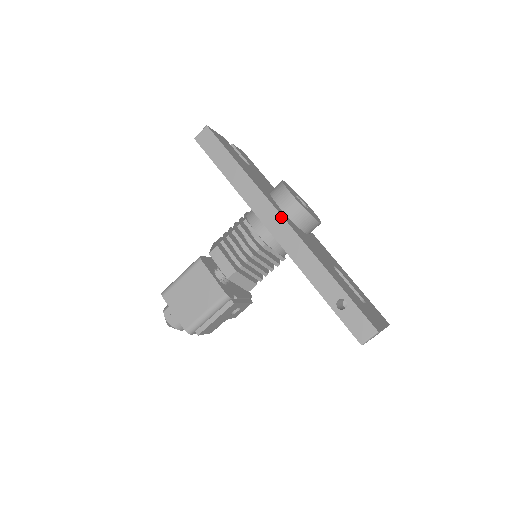
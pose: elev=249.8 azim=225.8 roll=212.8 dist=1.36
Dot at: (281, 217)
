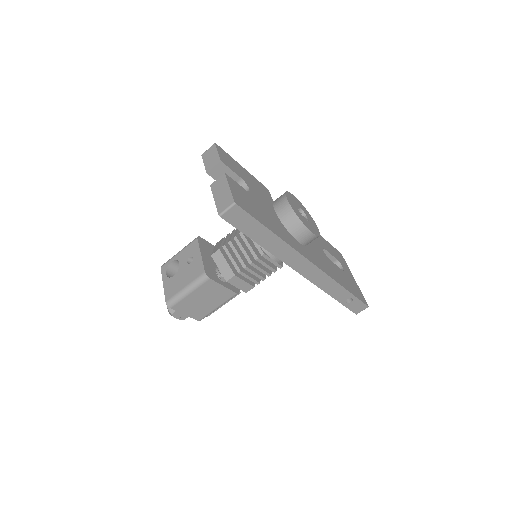
Dot at: (312, 265)
